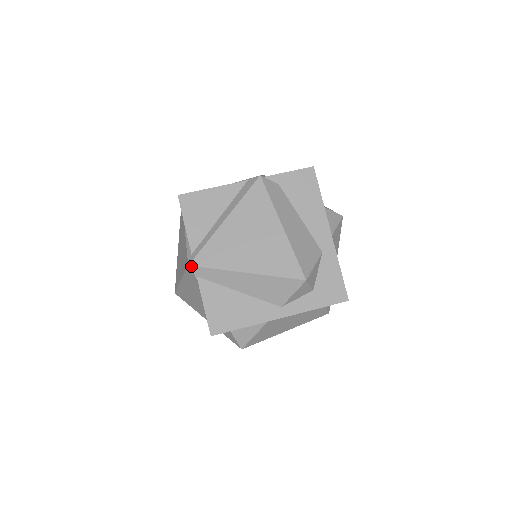
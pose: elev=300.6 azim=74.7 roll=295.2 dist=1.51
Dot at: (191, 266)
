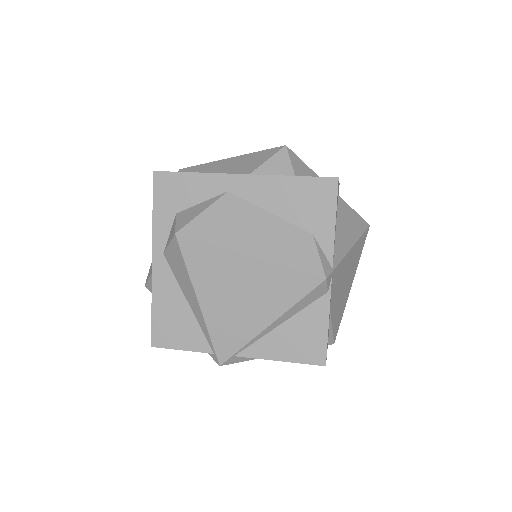
Dot at: (181, 169)
